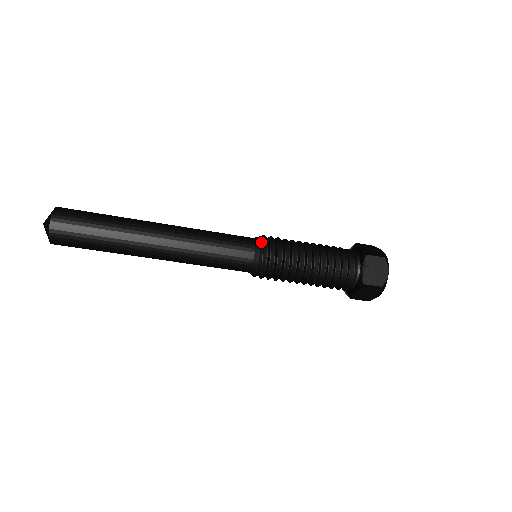
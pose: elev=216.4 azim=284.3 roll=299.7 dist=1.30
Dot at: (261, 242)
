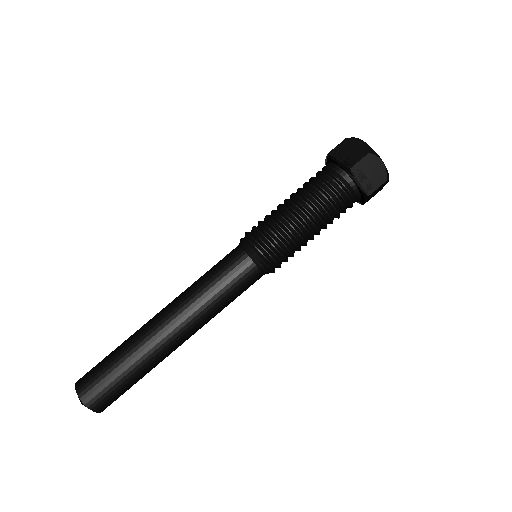
Dot at: occluded
